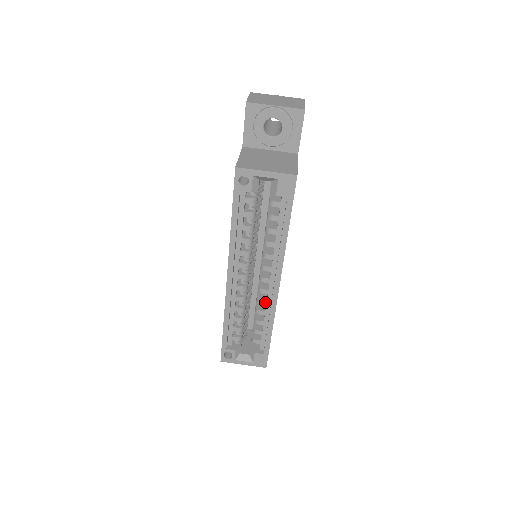
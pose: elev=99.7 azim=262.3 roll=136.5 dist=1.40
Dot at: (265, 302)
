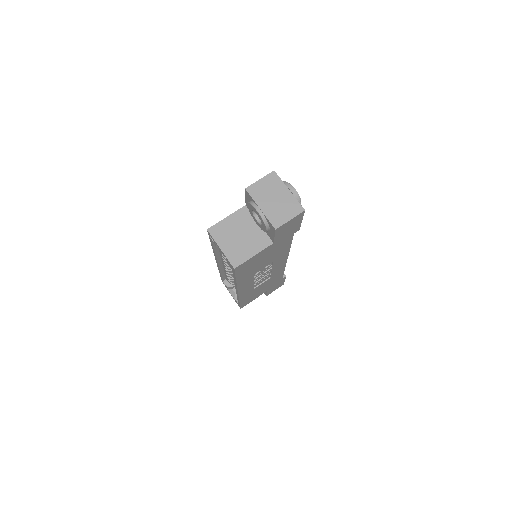
Dot at: occluded
